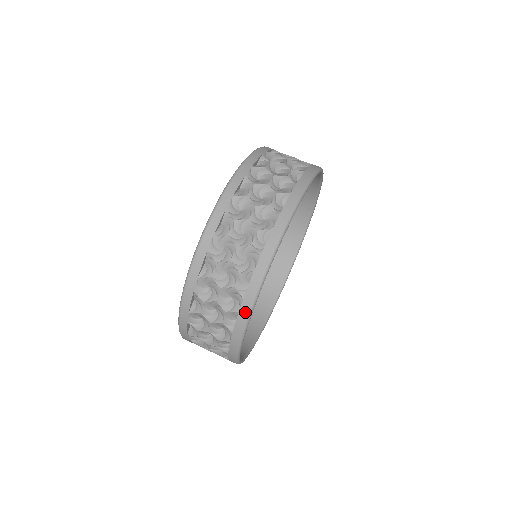
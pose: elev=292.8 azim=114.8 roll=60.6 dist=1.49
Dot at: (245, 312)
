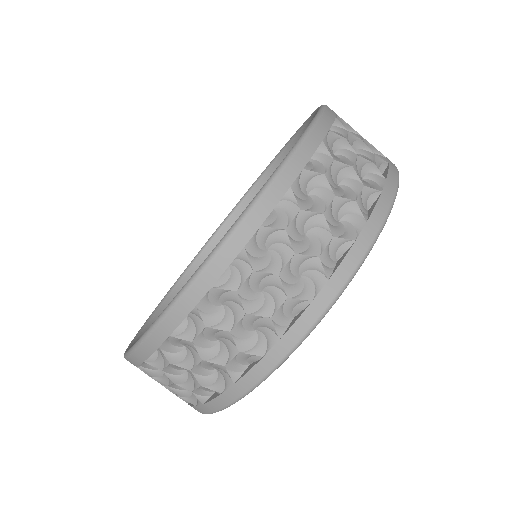
Dot at: occluded
